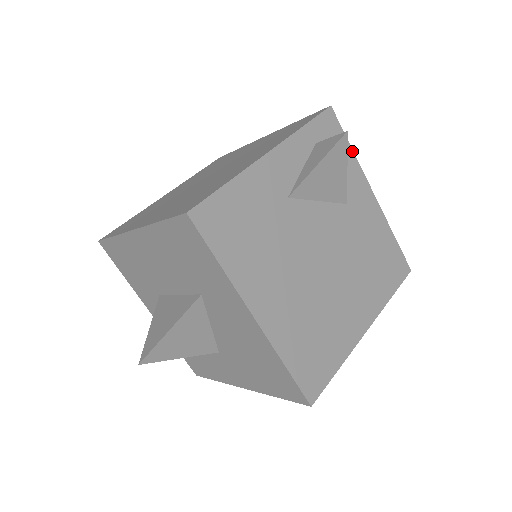
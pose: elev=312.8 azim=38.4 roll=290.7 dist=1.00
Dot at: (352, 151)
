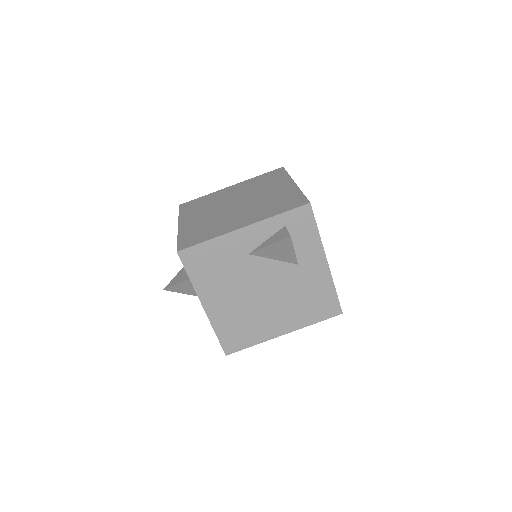
Dot at: (318, 233)
